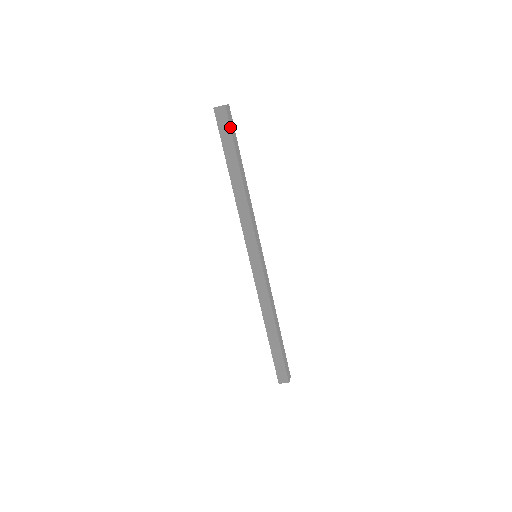
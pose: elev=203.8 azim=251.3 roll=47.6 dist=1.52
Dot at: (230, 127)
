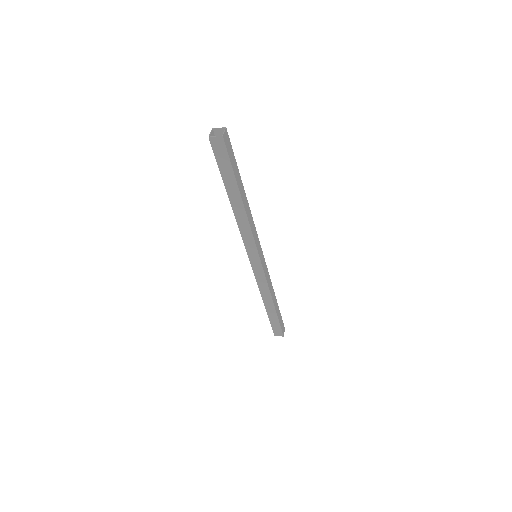
Dot at: (229, 157)
